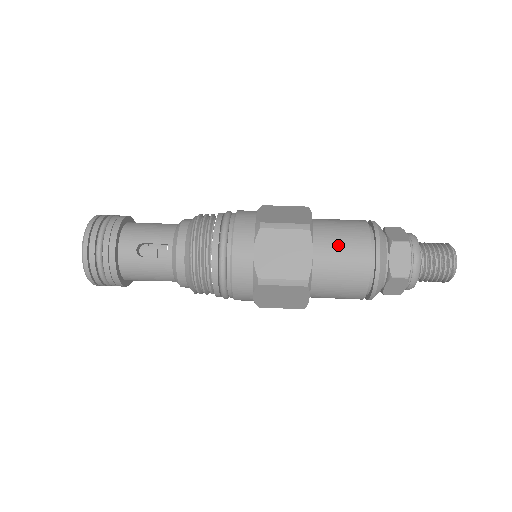
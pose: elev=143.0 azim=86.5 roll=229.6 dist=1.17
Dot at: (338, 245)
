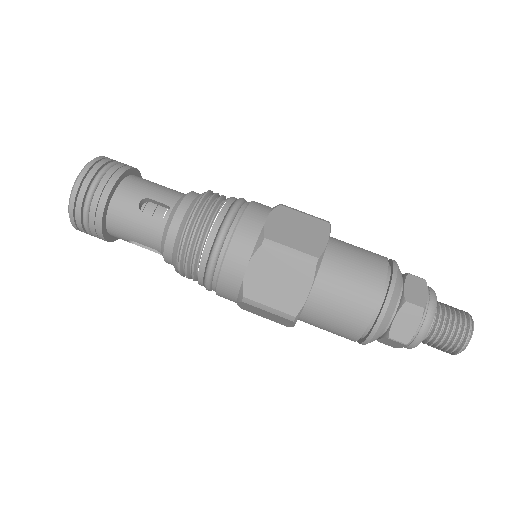
Dot at: (325, 326)
